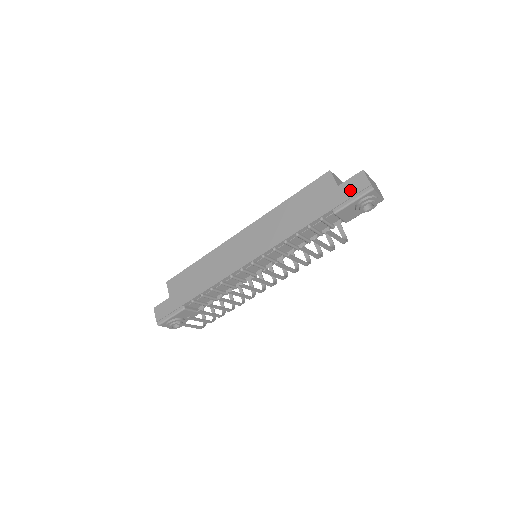
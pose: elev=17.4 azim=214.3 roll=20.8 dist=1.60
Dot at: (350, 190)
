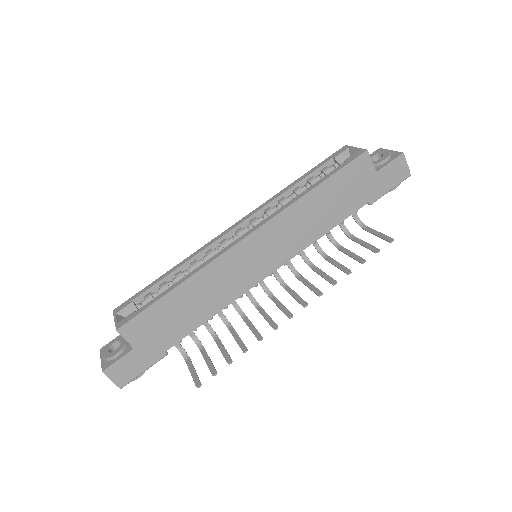
Dot at: (390, 178)
